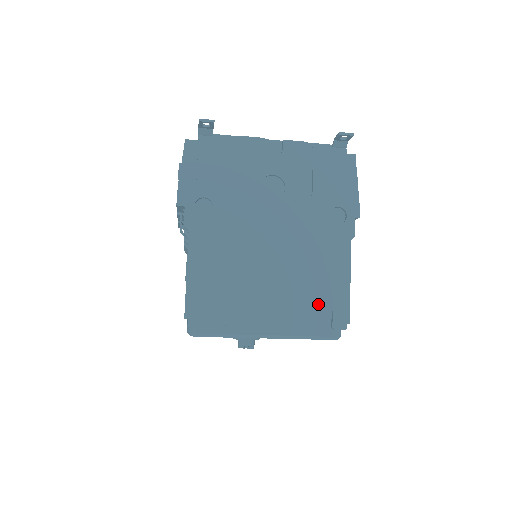
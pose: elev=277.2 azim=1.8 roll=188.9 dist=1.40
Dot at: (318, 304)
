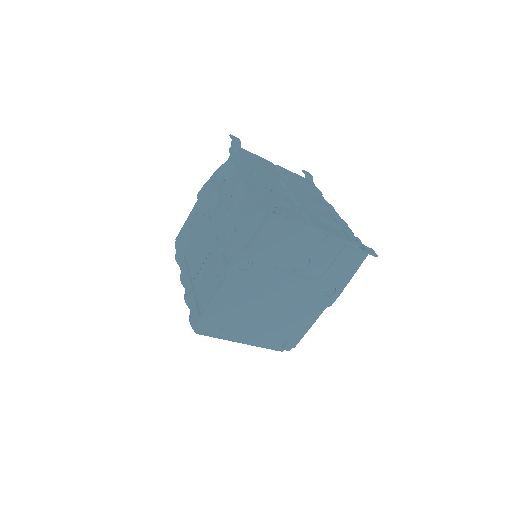
Dot at: (283, 336)
